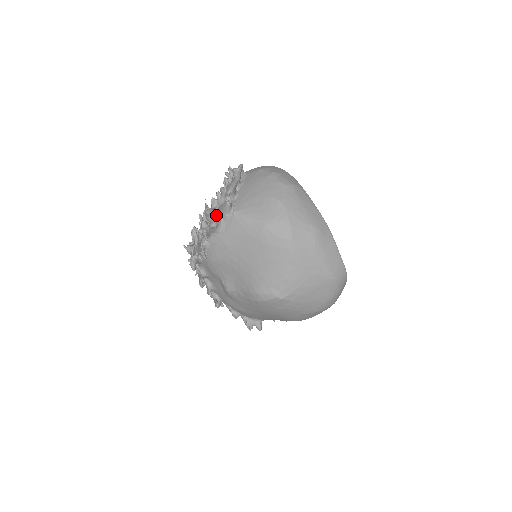
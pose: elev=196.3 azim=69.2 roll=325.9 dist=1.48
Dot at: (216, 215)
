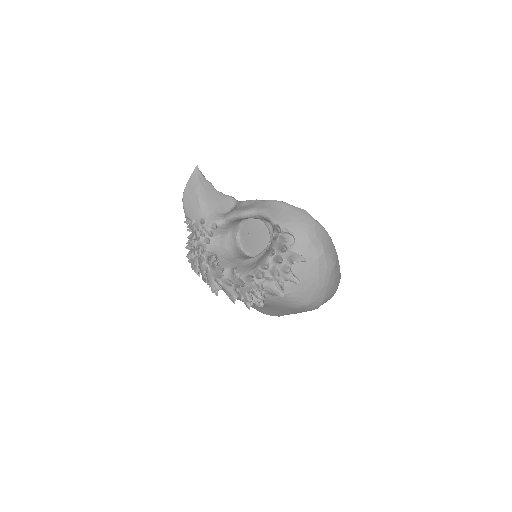
Dot at: (262, 290)
